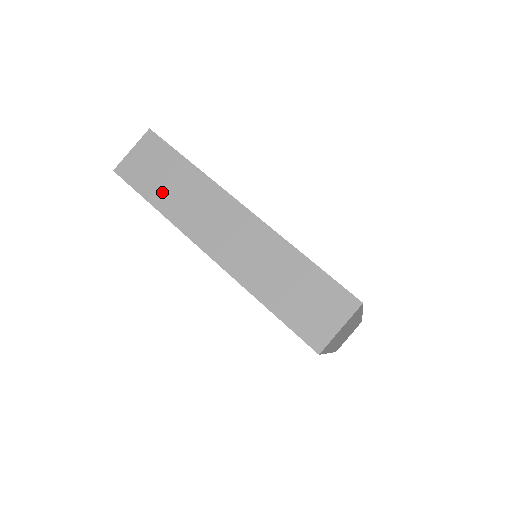
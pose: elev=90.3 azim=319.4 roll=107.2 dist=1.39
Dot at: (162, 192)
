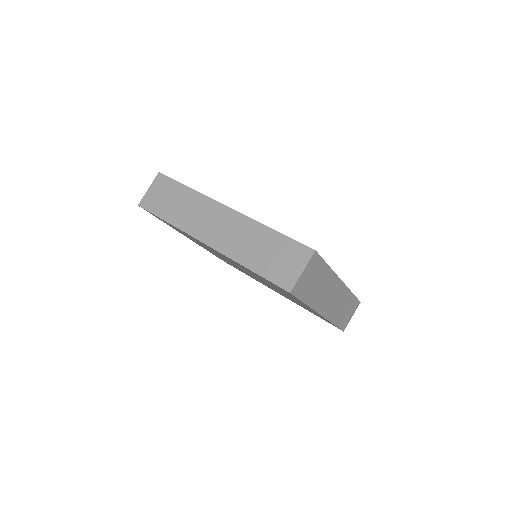
Dot at: (171, 211)
